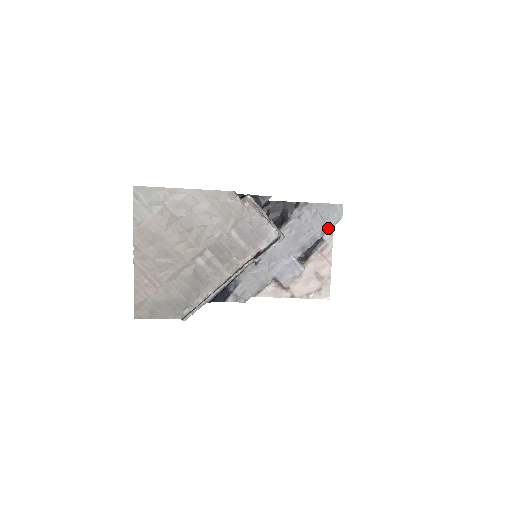
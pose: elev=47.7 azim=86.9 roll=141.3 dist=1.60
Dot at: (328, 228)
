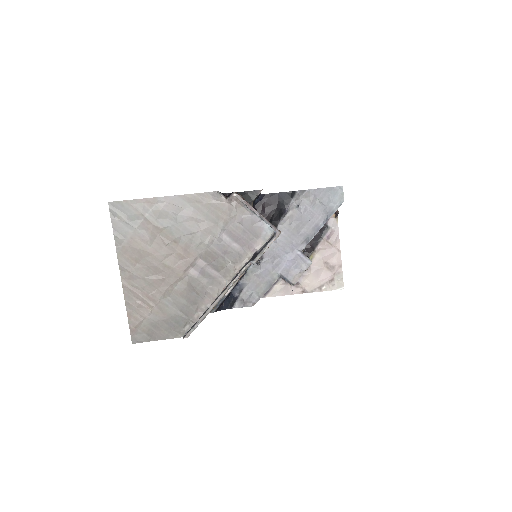
Dot at: (330, 214)
